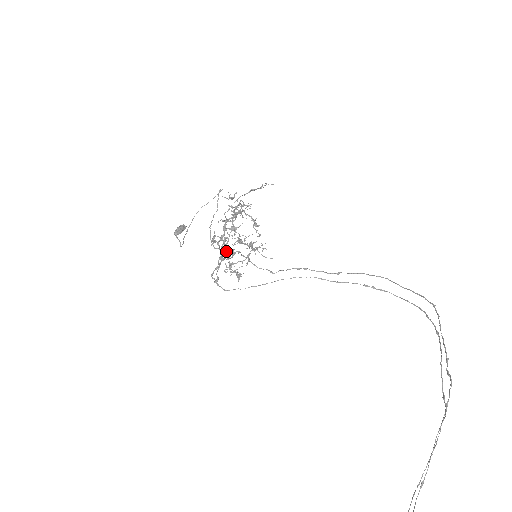
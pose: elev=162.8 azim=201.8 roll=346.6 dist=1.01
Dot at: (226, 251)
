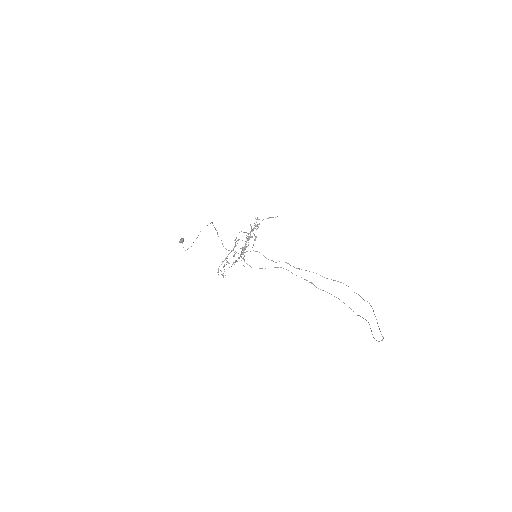
Dot at: occluded
